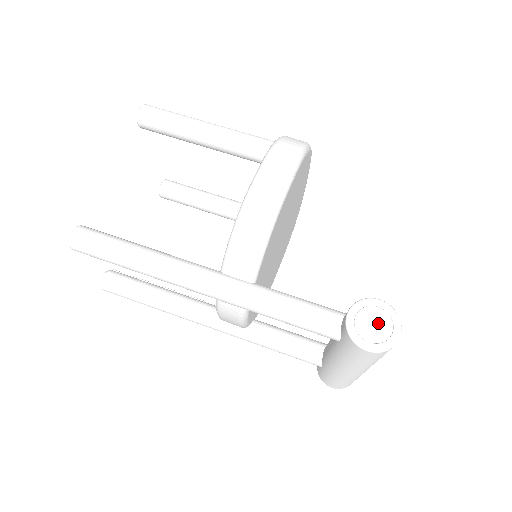
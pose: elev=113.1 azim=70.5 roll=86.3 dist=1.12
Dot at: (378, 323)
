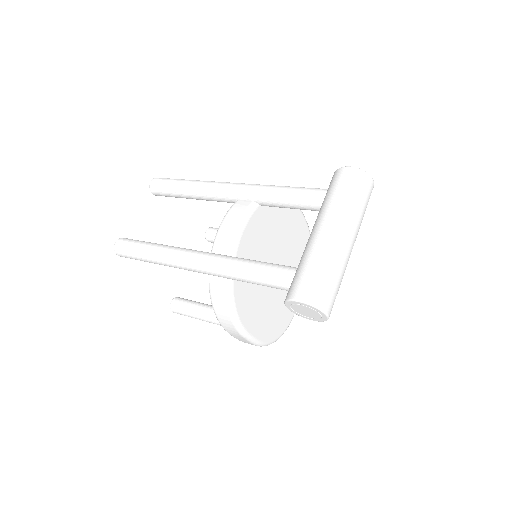
Dot at: occluded
